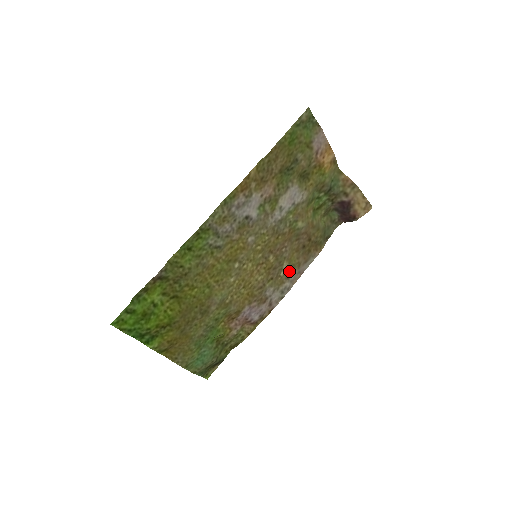
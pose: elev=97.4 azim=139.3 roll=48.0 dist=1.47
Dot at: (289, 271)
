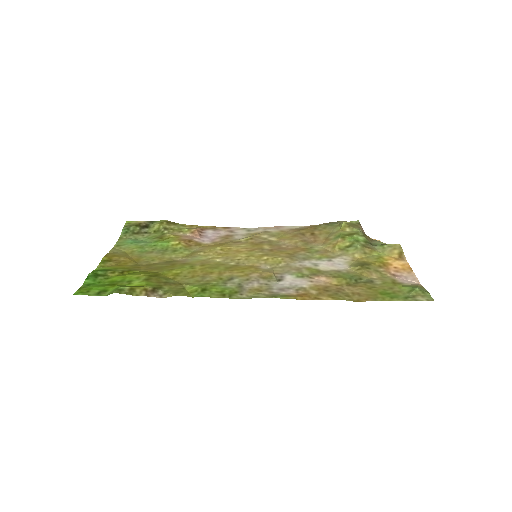
Dot at: (271, 234)
